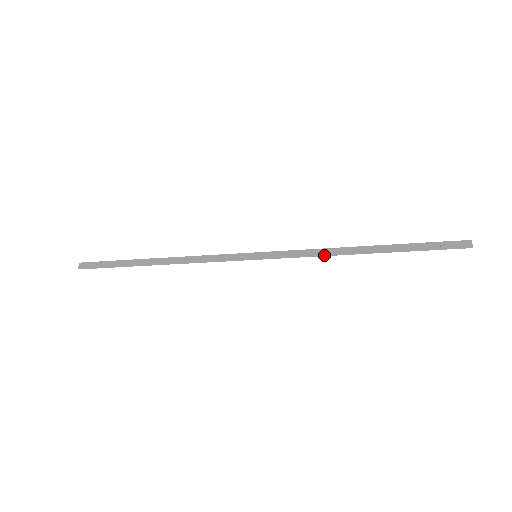
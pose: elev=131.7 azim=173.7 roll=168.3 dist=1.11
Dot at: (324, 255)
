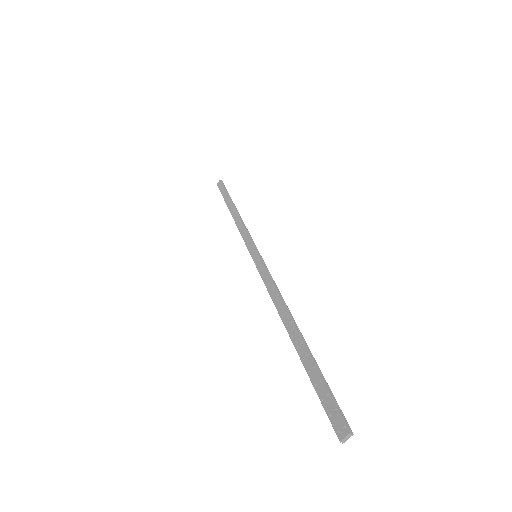
Dot at: (274, 301)
